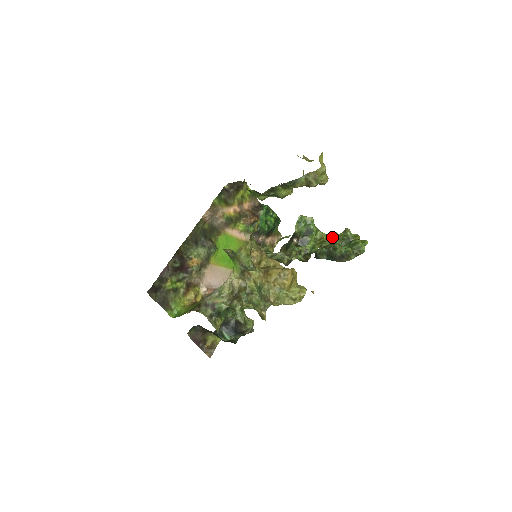
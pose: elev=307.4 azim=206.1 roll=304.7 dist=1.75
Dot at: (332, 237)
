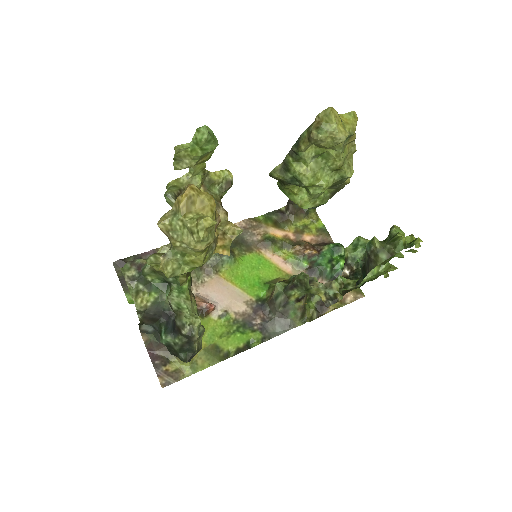
Dot at: (390, 257)
